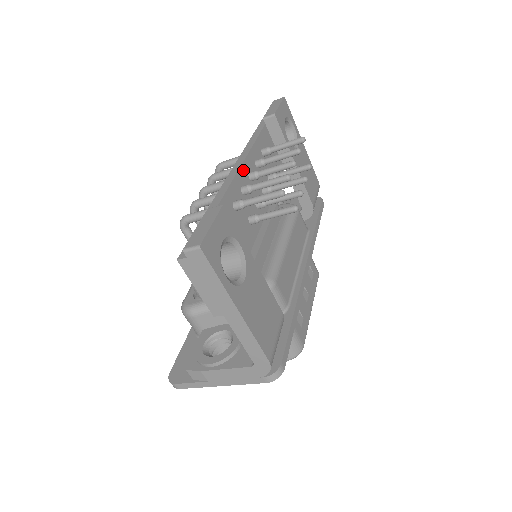
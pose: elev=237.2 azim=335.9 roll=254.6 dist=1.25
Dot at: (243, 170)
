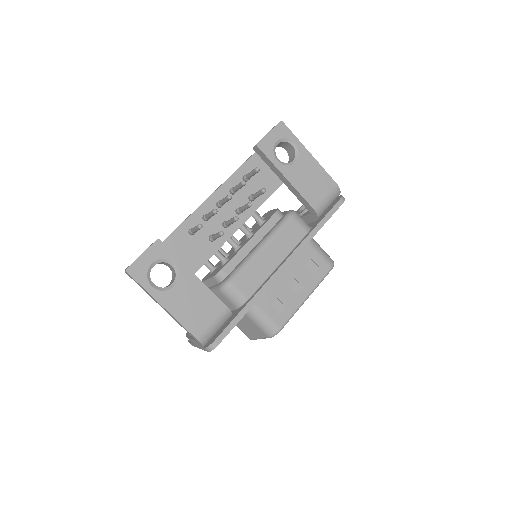
Dot at: (209, 202)
